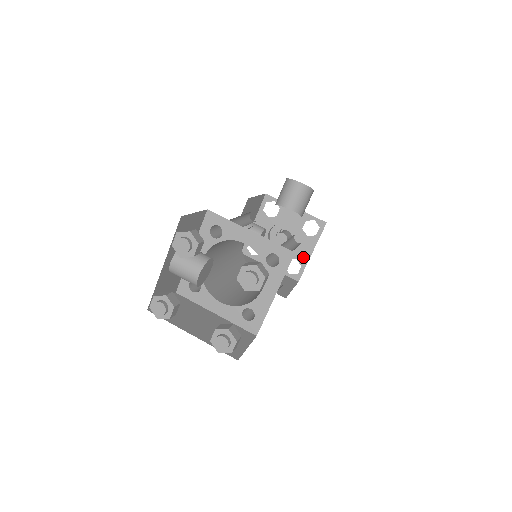
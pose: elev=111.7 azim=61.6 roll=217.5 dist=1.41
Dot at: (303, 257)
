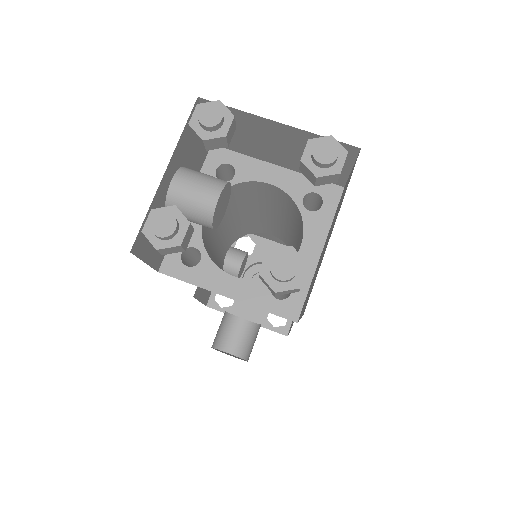
Dot at: occluded
